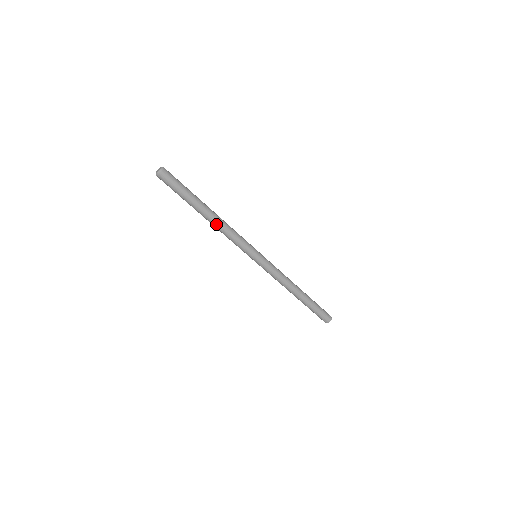
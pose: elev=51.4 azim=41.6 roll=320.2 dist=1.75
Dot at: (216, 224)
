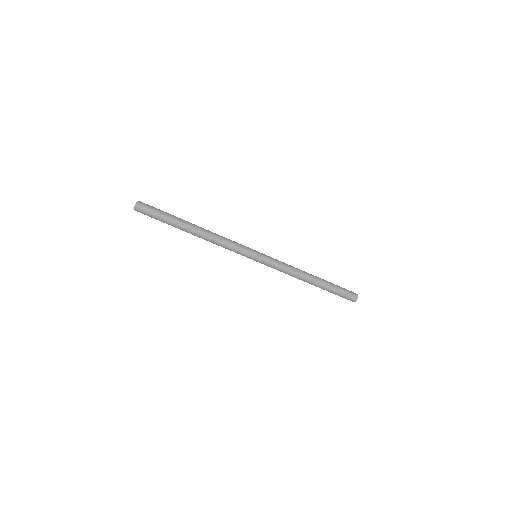
Dot at: (204, 239)
